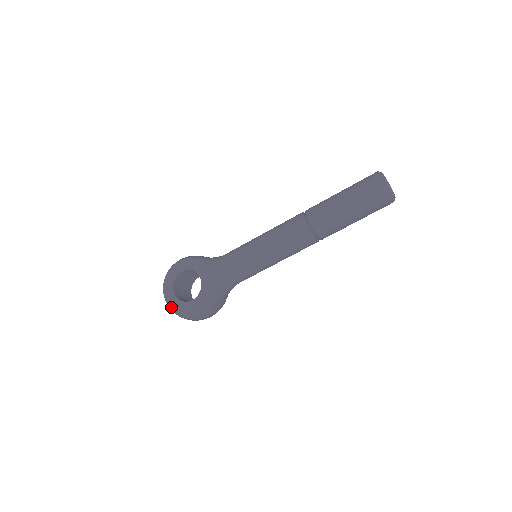
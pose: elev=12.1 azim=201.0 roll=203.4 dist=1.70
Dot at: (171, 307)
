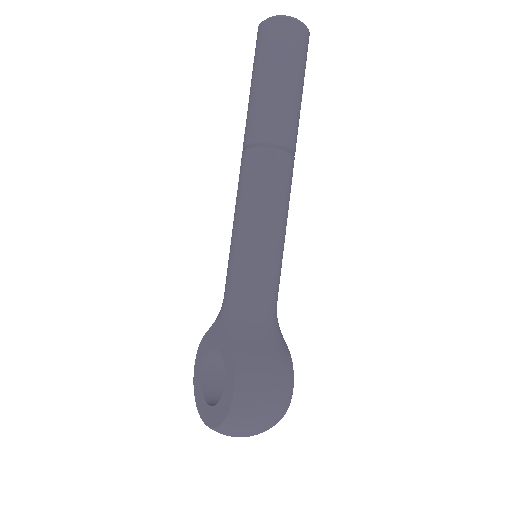
Dot at: (215, 426)
